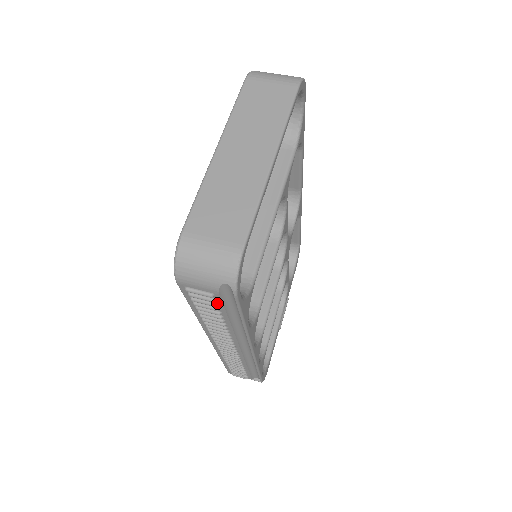
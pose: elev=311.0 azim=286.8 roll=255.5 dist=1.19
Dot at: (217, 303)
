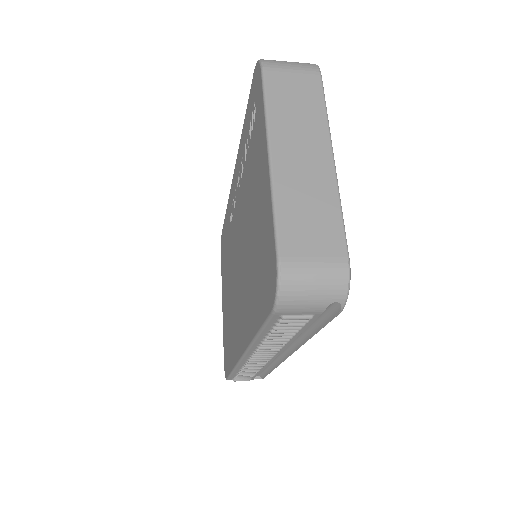
Dot at: occluded
